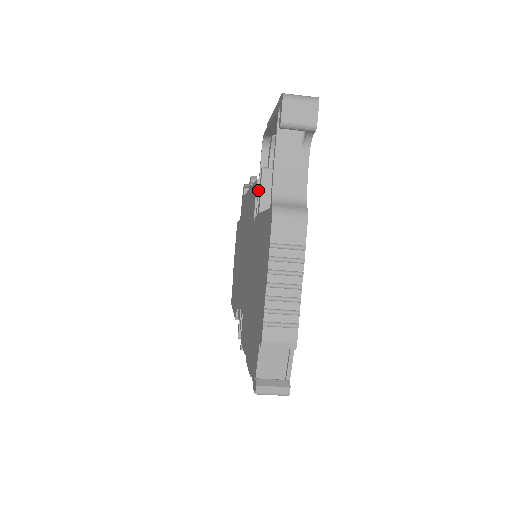
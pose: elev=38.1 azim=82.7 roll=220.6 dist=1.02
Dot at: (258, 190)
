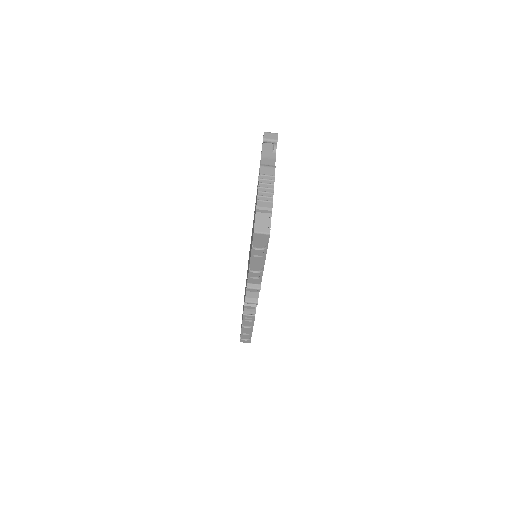
Dot at: occluded
